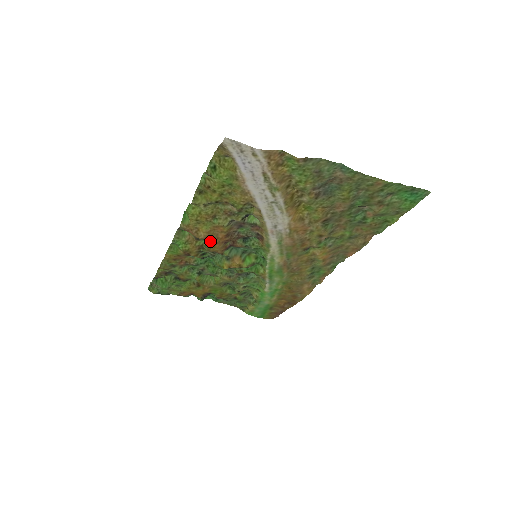
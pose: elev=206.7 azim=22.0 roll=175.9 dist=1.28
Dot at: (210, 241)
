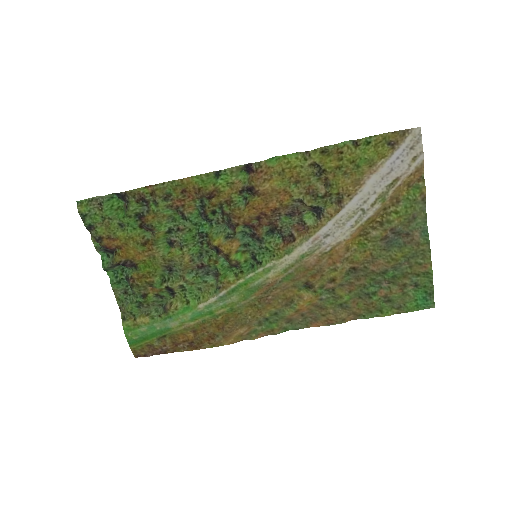
Dot at: (256, 201)
